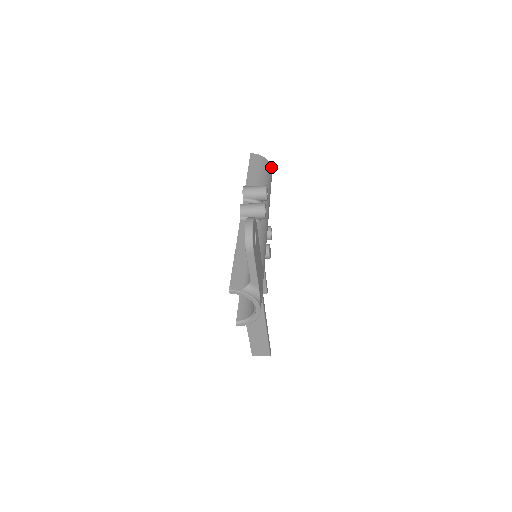
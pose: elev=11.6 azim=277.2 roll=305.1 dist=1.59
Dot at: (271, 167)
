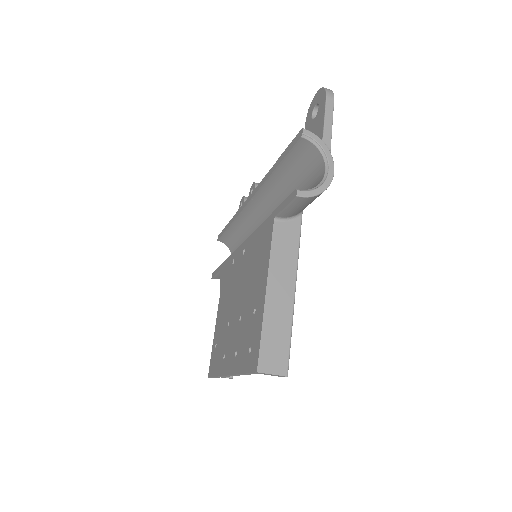
Dot at: occluded
